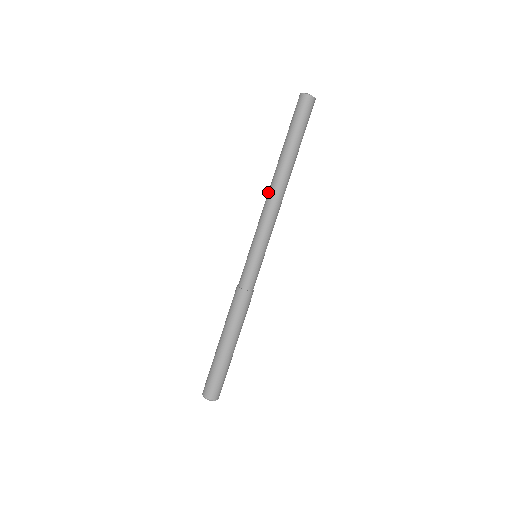
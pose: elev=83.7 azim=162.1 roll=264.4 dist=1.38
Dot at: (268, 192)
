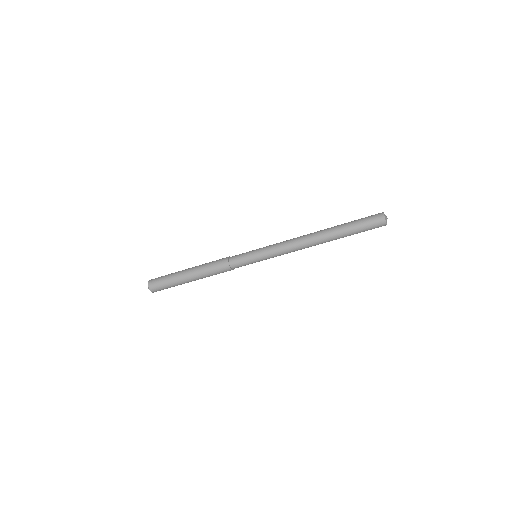
Dot at: (304, 245)
